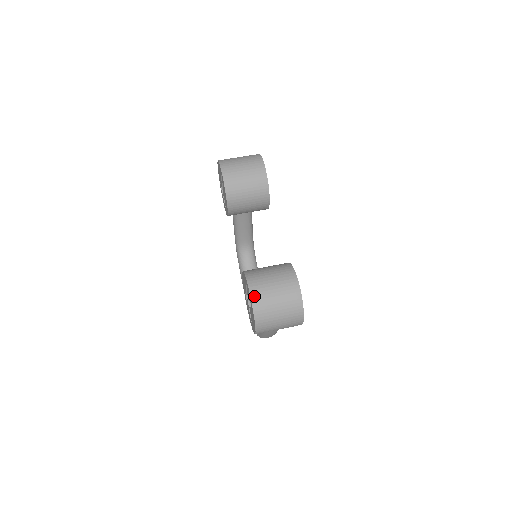
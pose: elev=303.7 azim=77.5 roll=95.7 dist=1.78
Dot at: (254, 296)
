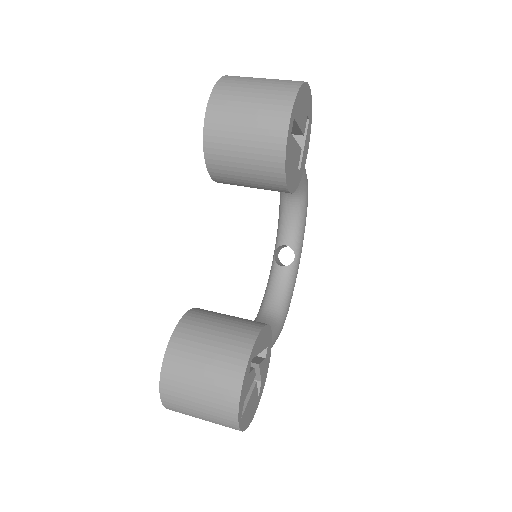
Dot at: (165, 383)
